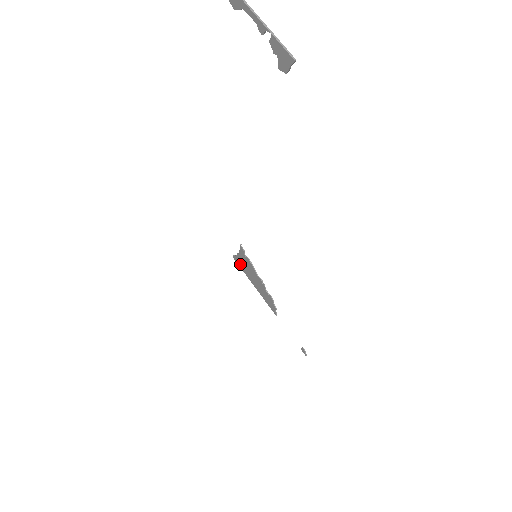
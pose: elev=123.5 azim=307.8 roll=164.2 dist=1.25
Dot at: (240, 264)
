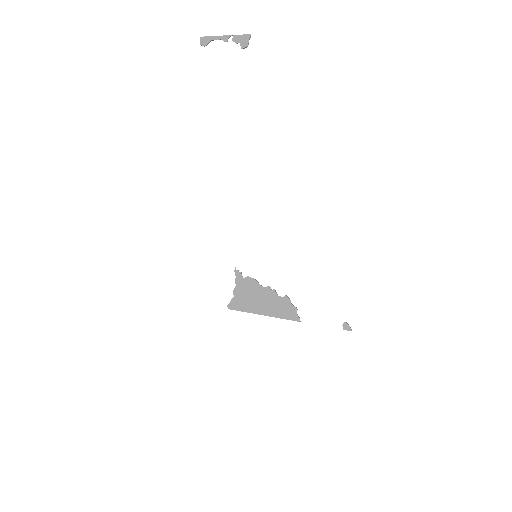
Dot at: (239, 305)
